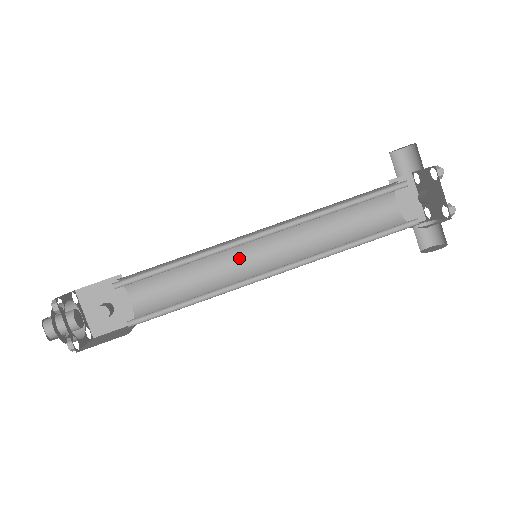
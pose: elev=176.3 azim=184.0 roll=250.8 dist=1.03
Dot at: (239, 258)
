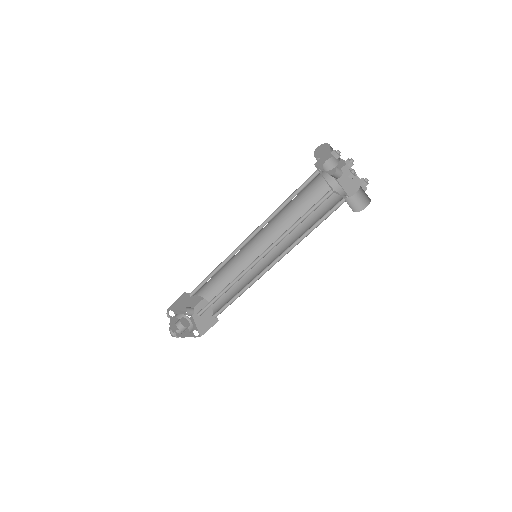
Dot at: (258, 264)
